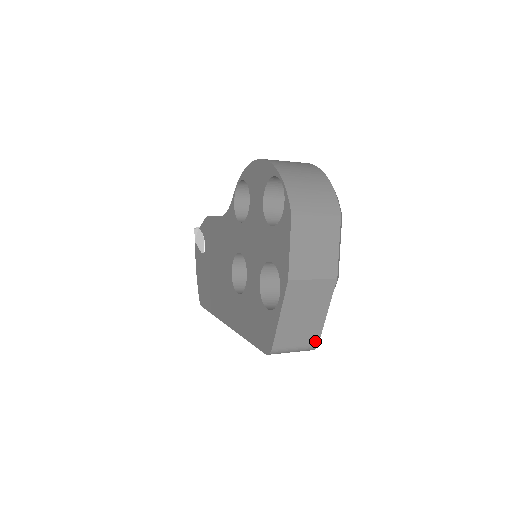
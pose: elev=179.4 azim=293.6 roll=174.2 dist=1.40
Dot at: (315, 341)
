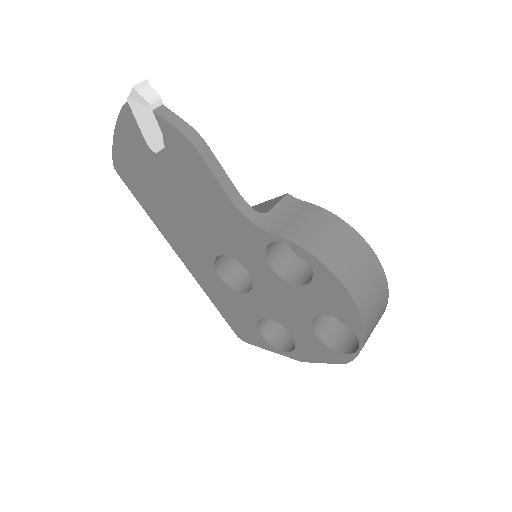
Dot at: occluded
